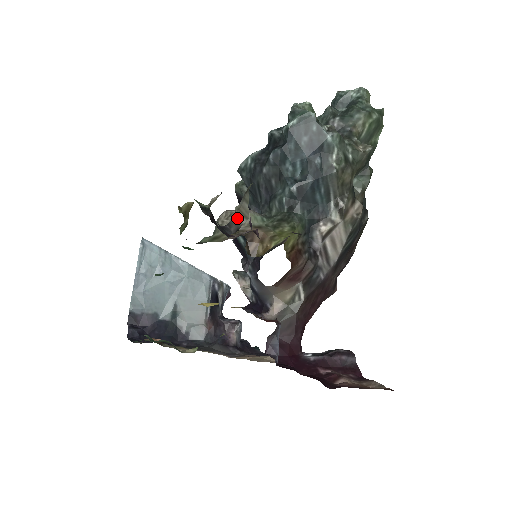
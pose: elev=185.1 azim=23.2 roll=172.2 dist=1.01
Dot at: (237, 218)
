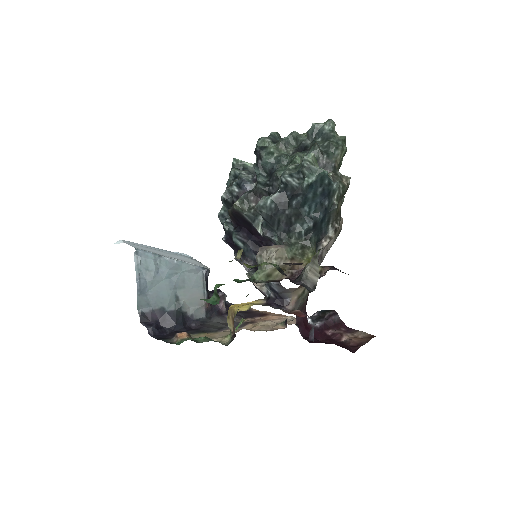
Dot at: (311, 277)
